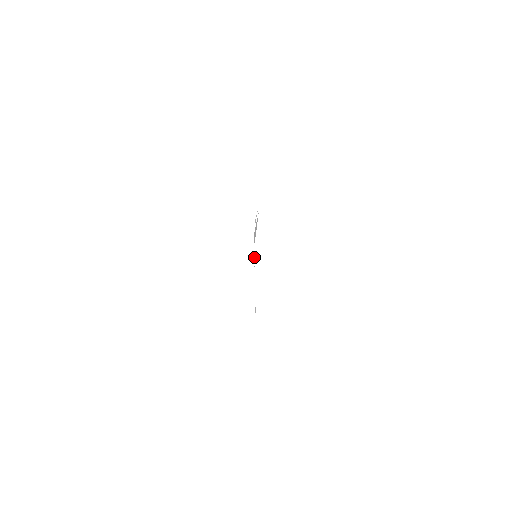
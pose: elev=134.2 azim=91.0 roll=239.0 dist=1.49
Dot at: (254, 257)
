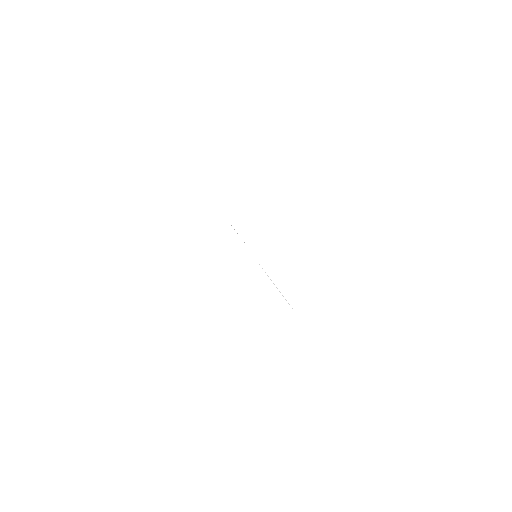
Dot at: occluded
